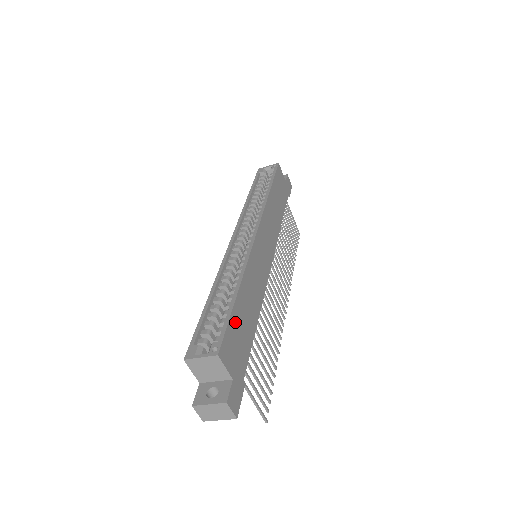
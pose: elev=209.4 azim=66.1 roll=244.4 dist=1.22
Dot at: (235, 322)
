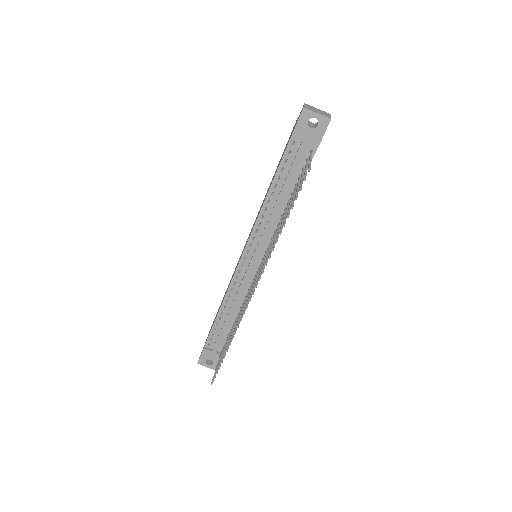
Dot at: occluded
